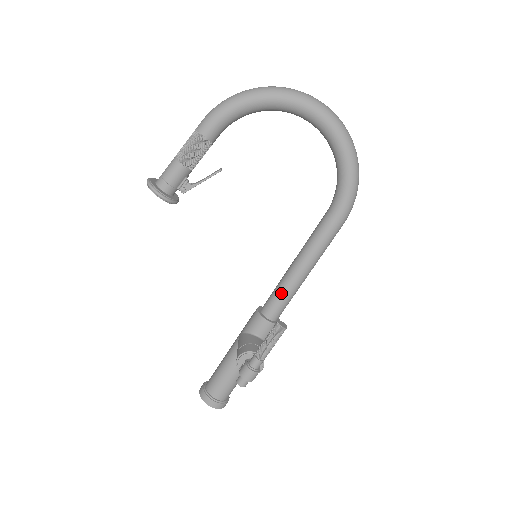
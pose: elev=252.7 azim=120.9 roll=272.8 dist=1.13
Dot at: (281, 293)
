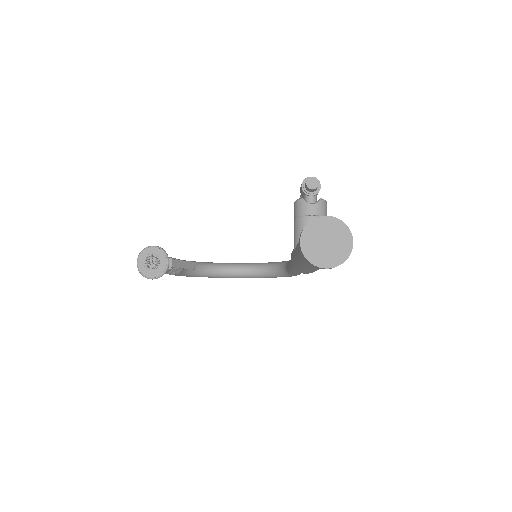
Dot at: occluded
